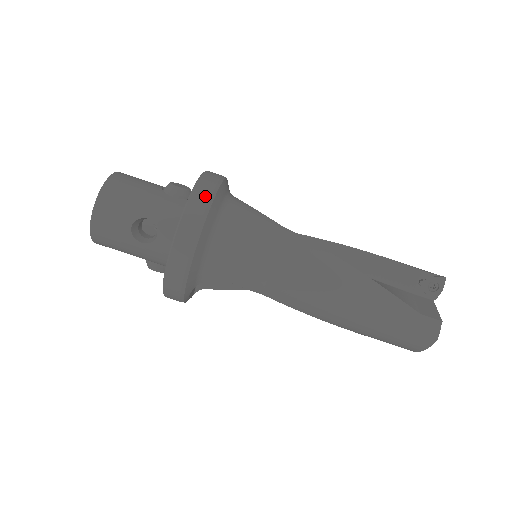
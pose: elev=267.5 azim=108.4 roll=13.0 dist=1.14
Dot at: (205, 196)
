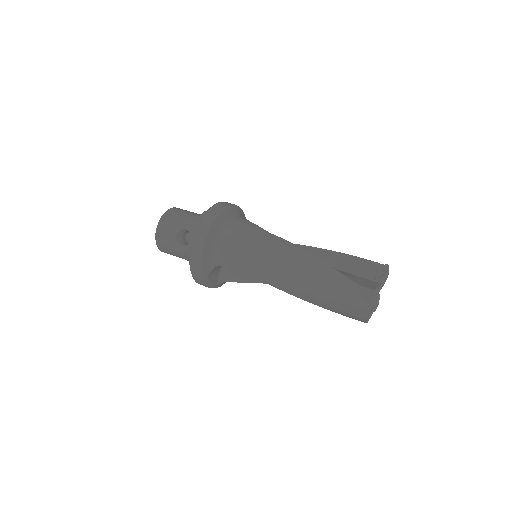
Dot at: (216, 211)
